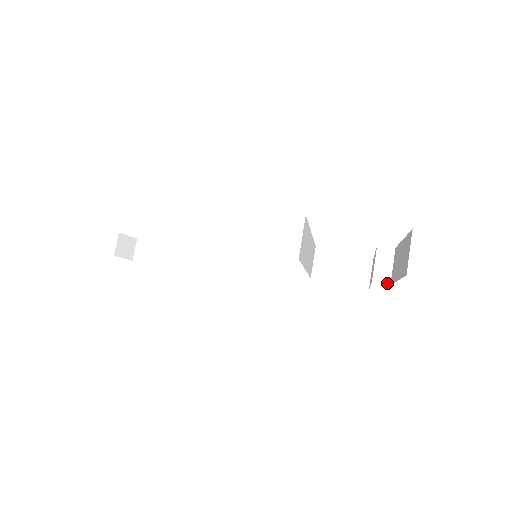
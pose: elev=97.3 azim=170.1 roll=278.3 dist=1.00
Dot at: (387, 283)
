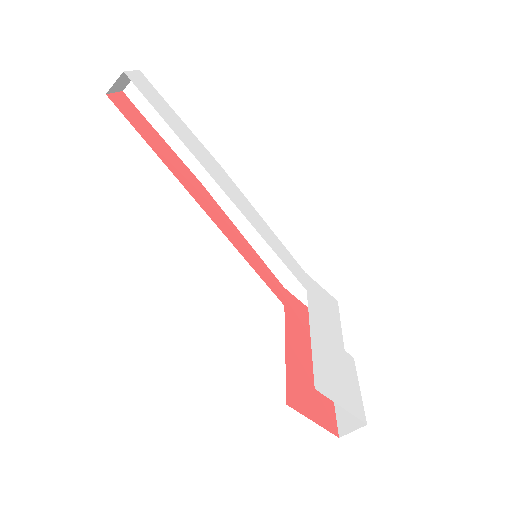
Dot at: occluded
